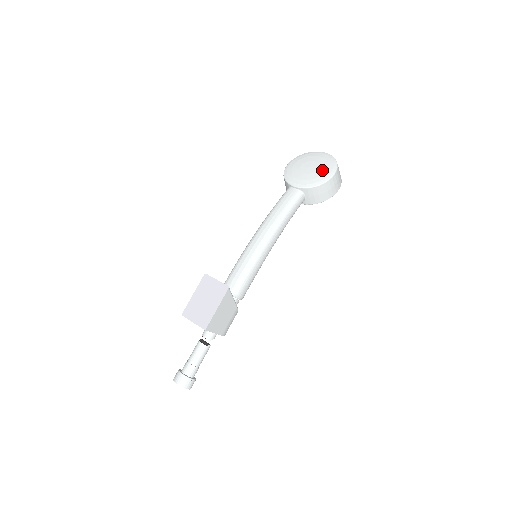
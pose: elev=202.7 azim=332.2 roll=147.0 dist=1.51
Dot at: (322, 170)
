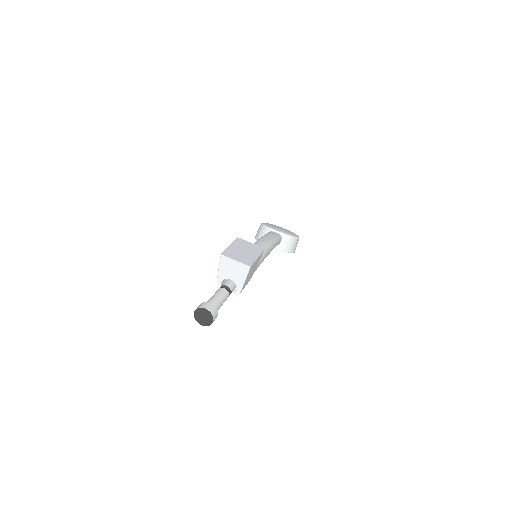
Dot at: (291, 232)
